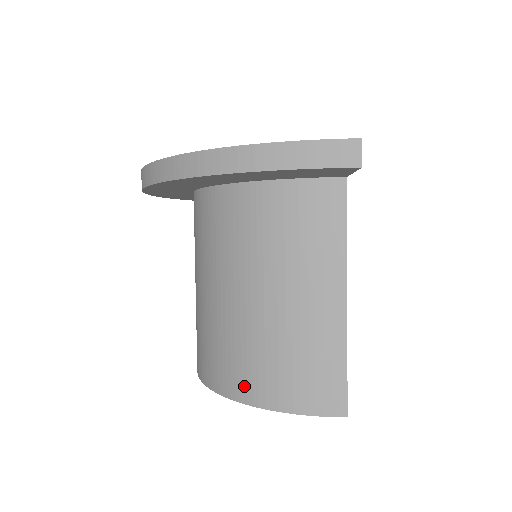
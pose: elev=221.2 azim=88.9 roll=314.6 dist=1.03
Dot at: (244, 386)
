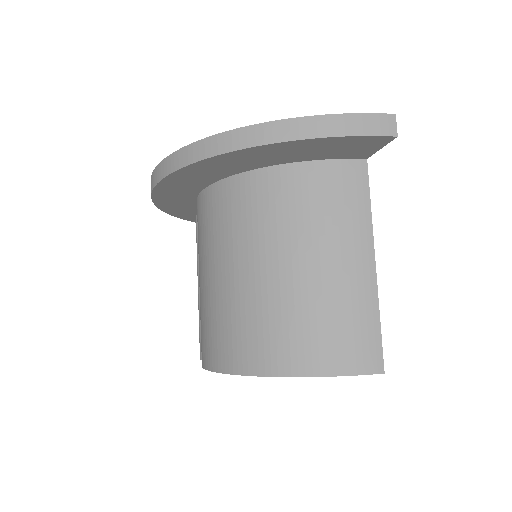
Dot at: (281, 358)
